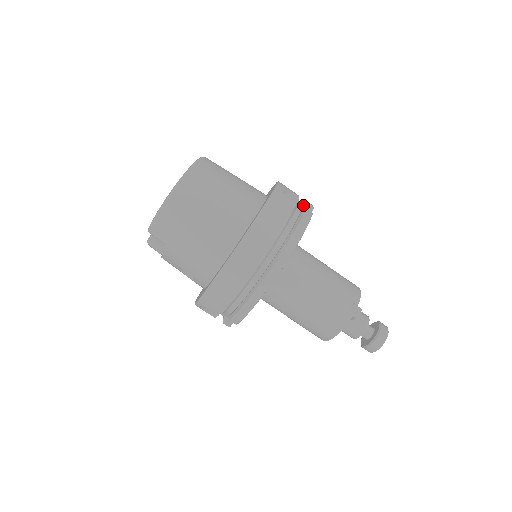
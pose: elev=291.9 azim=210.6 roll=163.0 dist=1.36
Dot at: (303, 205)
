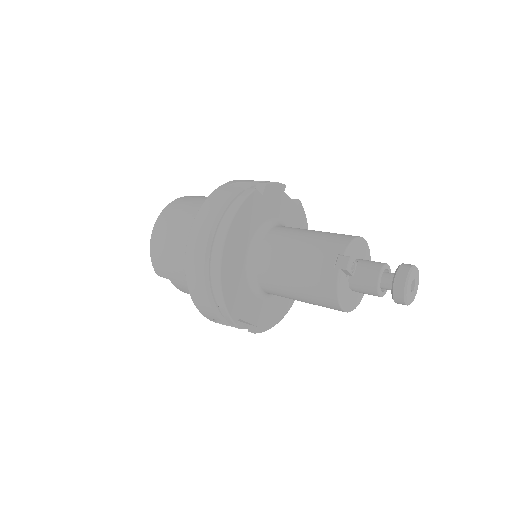
Dot at: (255, 187)
